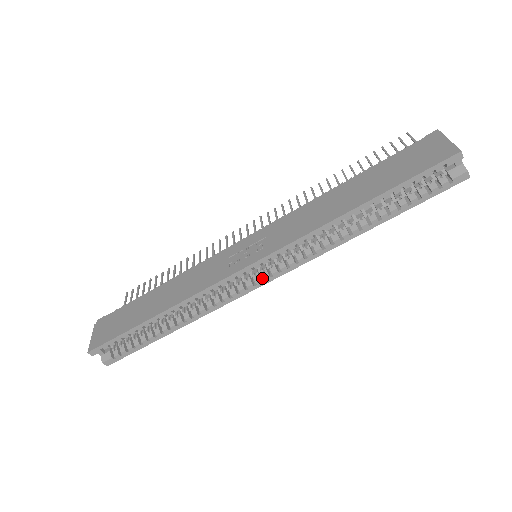
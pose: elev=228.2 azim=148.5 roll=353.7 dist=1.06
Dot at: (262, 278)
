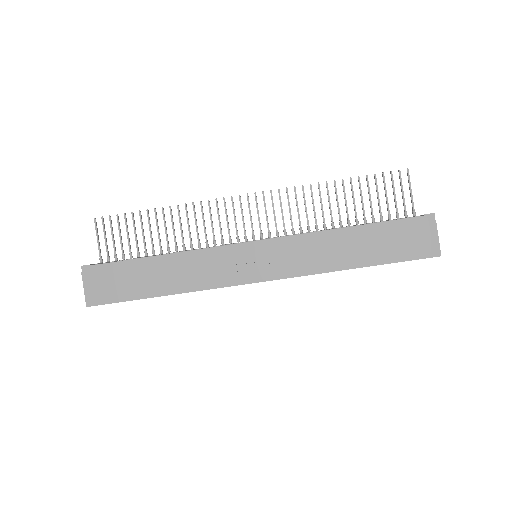
Dot at: occluded
